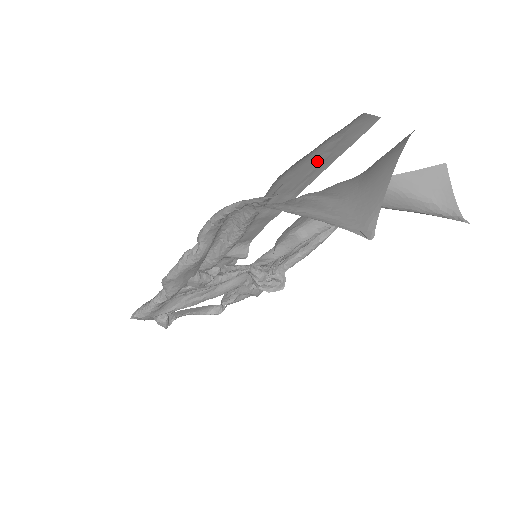
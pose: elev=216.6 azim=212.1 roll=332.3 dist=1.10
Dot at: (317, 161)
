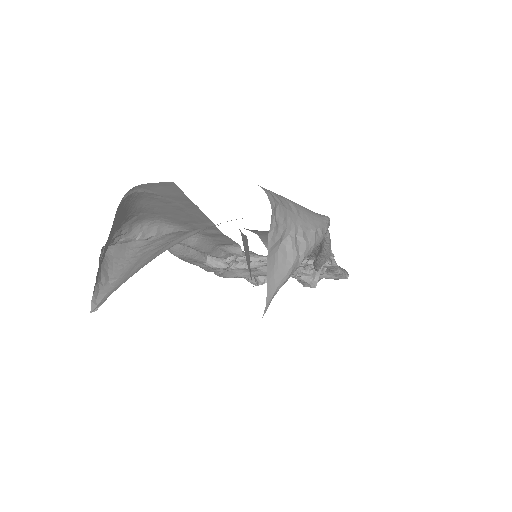
Dot at: (176, 207)
